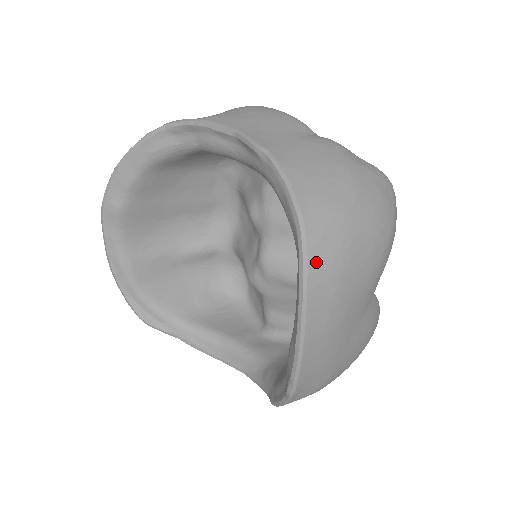
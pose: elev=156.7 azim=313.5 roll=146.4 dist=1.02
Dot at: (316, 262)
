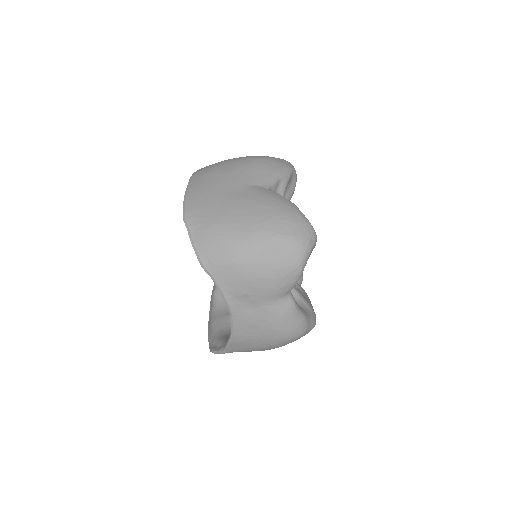
Dot at: occluded
